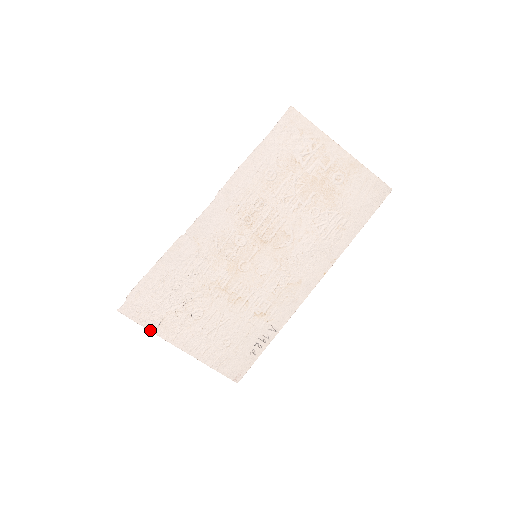
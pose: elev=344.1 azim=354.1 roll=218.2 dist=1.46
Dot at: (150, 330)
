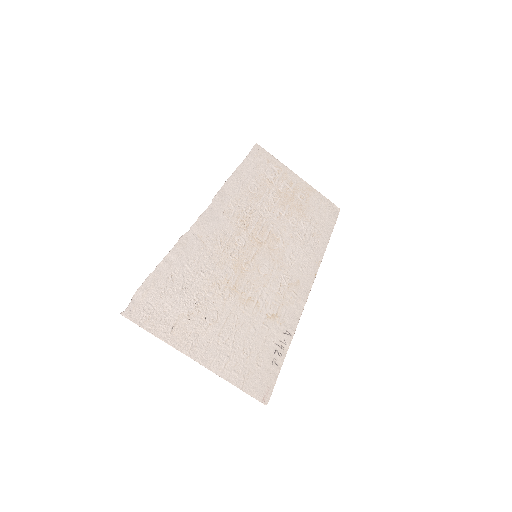
Dot at: (161, 339)
